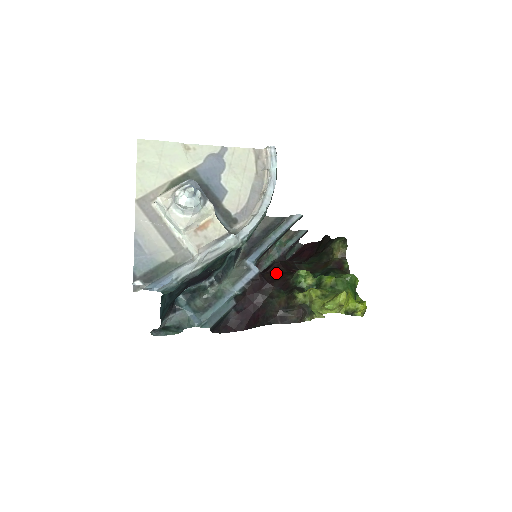
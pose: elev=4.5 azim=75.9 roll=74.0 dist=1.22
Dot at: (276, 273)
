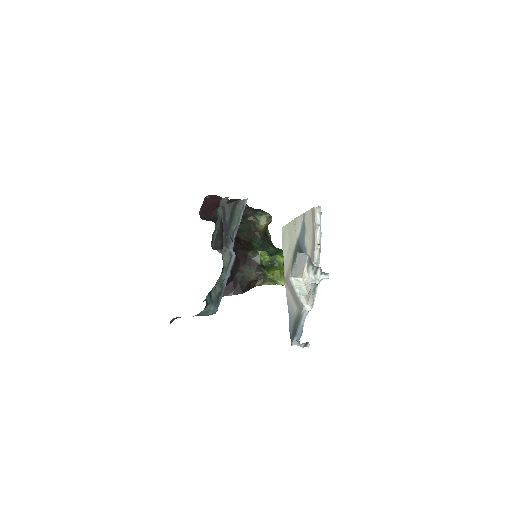
Dot at: (237, 250)
